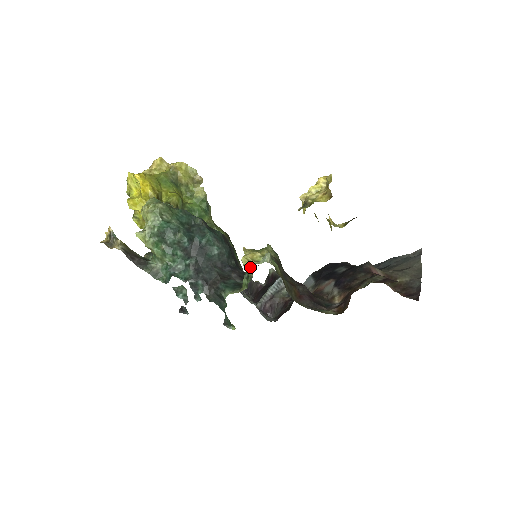
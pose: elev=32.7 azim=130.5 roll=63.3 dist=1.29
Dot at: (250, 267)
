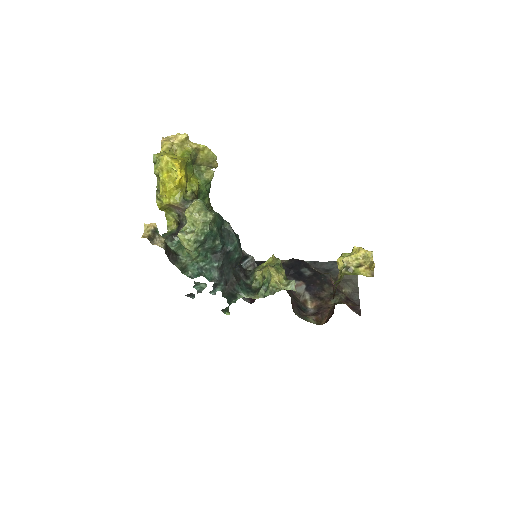
Dot at: (275, 286)
